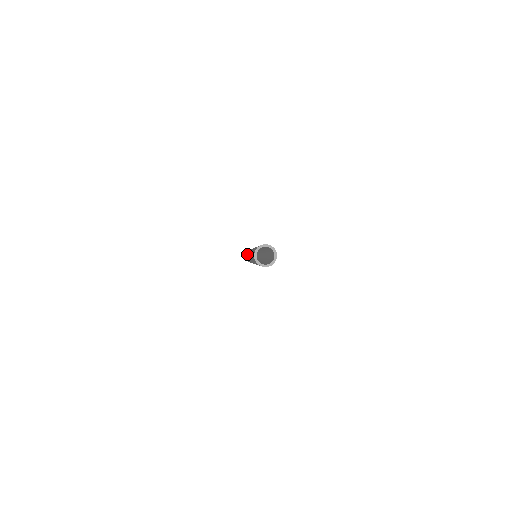
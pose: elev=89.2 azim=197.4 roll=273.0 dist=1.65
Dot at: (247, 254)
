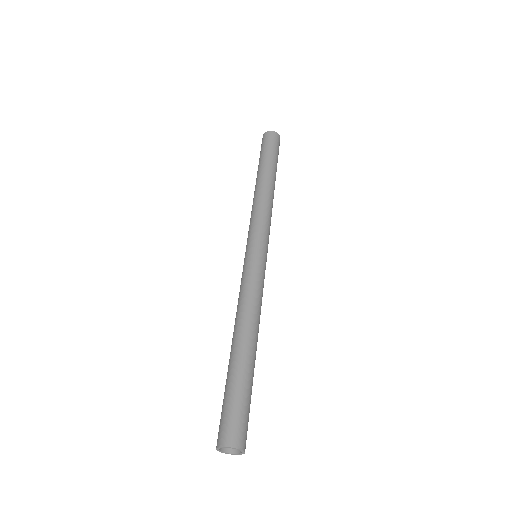
Dot at: (249, 229)
